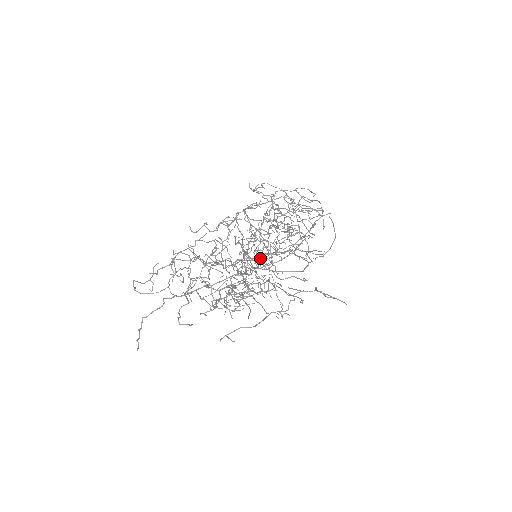
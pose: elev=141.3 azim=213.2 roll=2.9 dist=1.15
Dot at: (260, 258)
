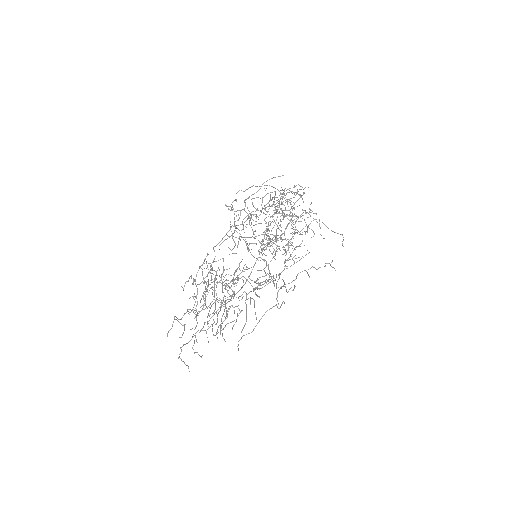
Dot at: occluded
